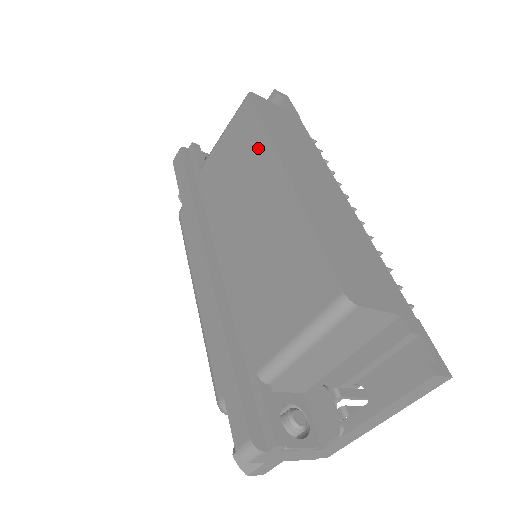
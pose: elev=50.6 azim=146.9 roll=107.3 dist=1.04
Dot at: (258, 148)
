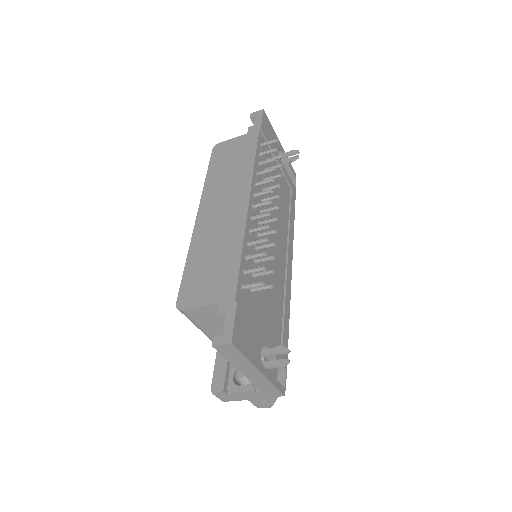
Dot at: occluded
